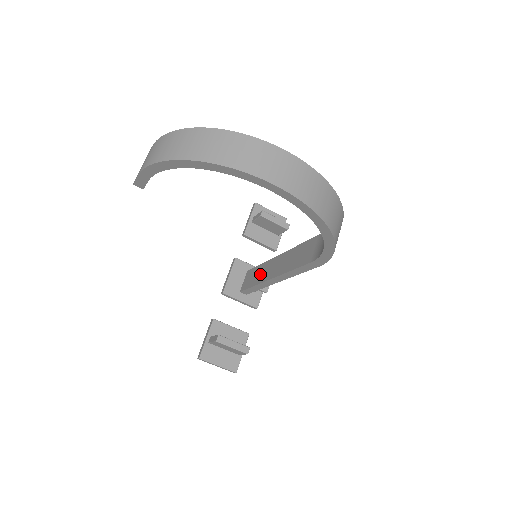
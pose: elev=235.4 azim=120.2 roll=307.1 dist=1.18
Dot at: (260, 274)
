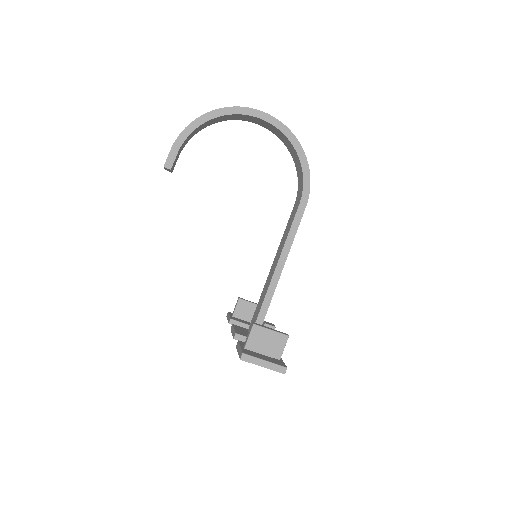
Dot at: (263, 294)
